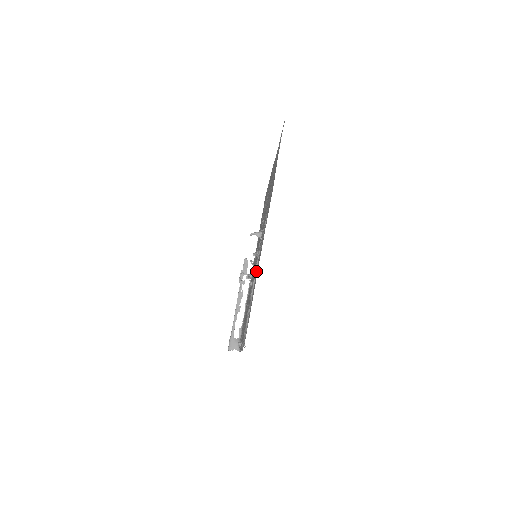
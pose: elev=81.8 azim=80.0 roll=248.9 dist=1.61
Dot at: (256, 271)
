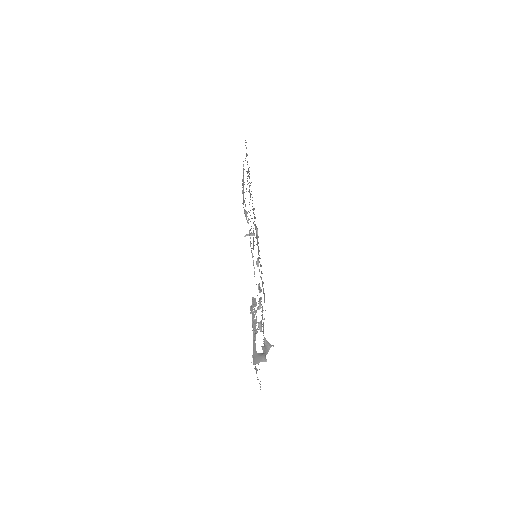
Dot at: (243, 174)
